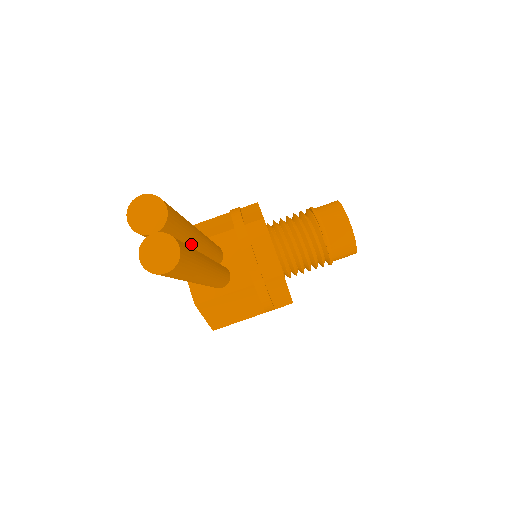
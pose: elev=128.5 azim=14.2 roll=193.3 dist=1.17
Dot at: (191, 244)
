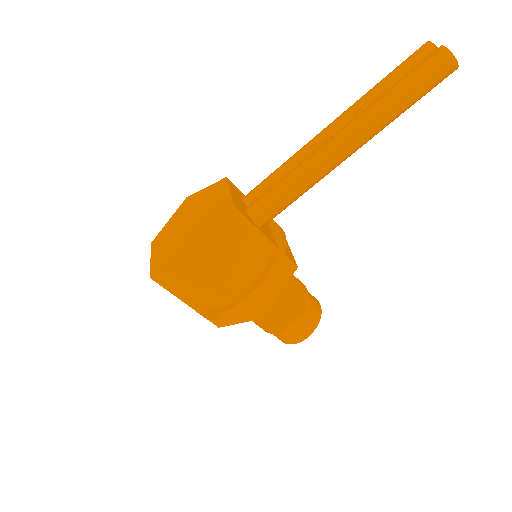
Dot at: occluded
